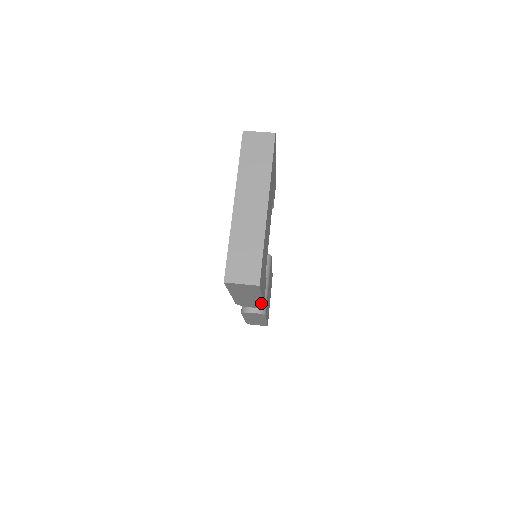
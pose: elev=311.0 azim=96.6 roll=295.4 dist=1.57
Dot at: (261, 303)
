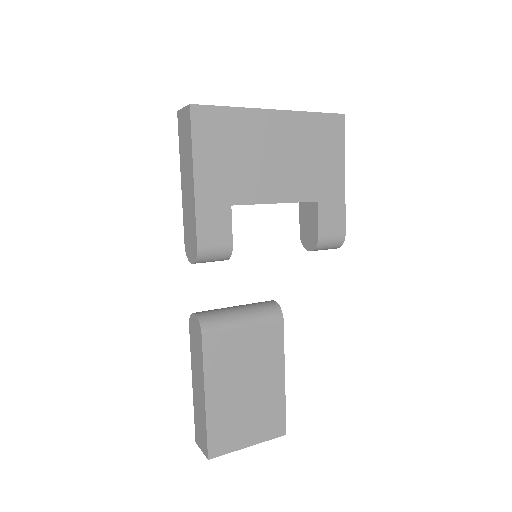
Dot at: (195, 224)
